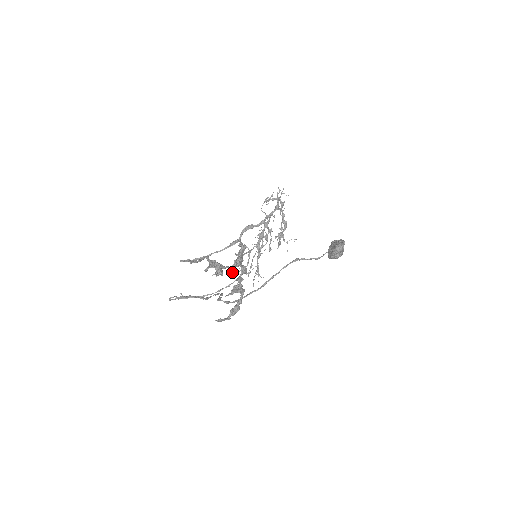
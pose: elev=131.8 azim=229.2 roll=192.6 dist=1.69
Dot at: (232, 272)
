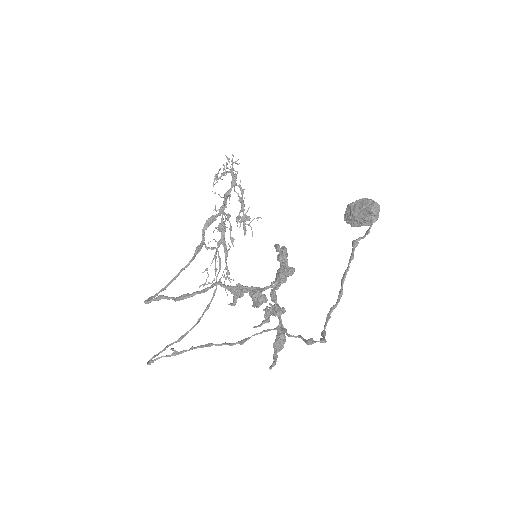
Dot at: occluded
